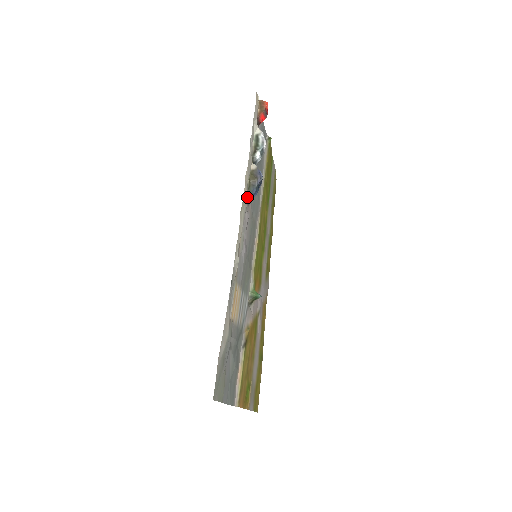
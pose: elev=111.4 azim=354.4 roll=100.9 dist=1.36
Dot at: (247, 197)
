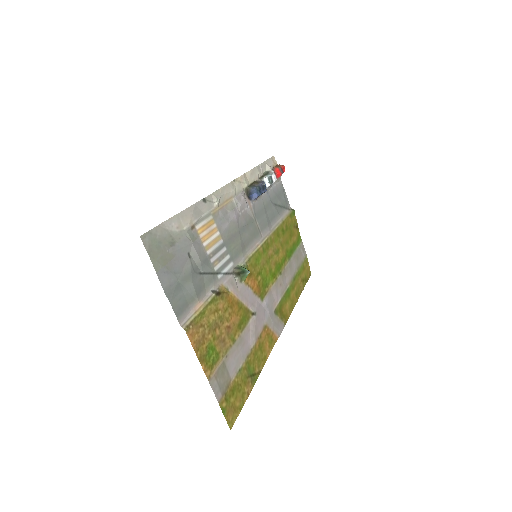
Dot at: (247, 190)
